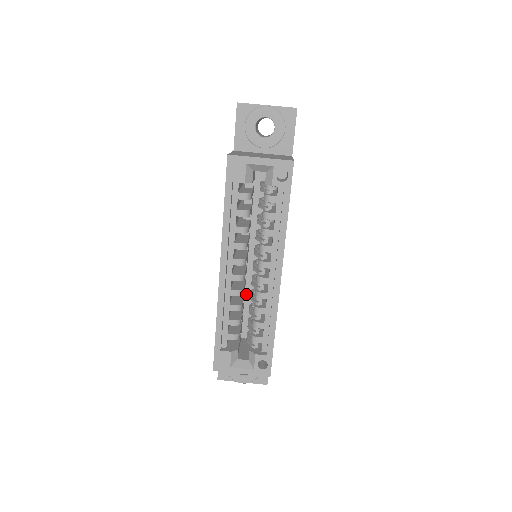
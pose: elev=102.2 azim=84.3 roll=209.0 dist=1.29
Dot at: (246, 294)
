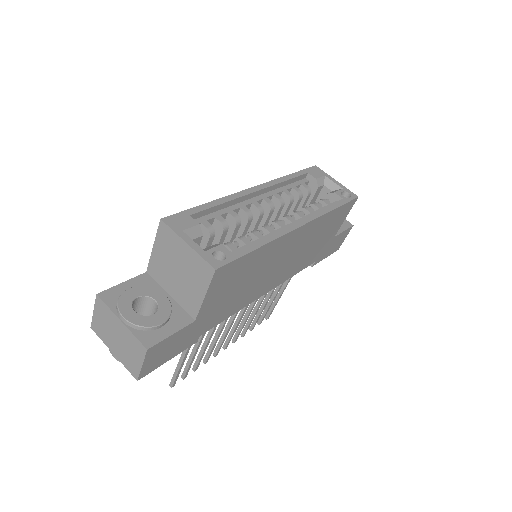
Dot at: occluded
